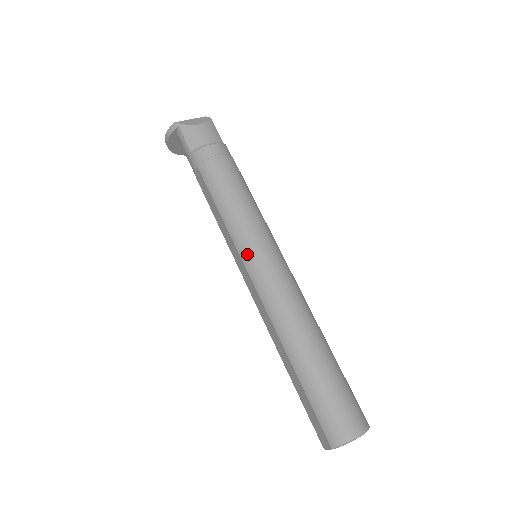
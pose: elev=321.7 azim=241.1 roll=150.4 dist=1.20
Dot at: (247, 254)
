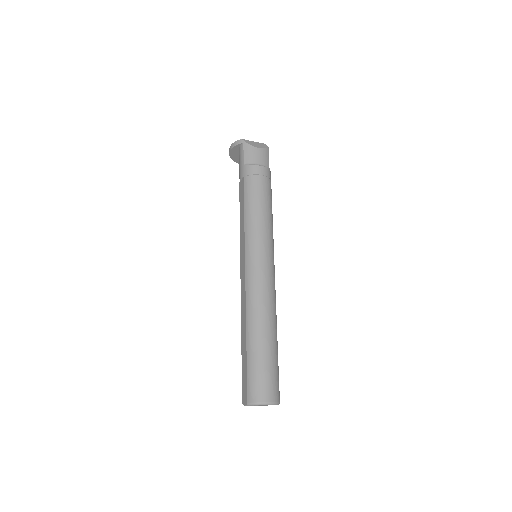
Dot at: (250, 251)
